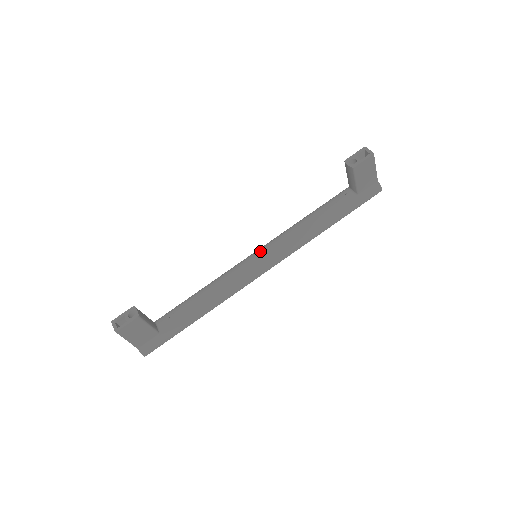
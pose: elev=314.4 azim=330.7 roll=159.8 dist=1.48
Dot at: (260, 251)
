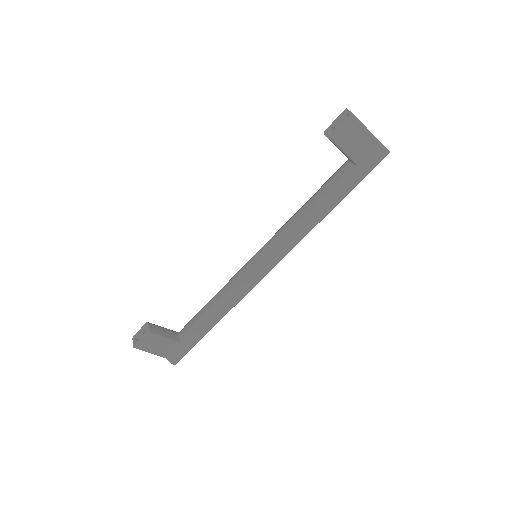
Dot at: (261, 250)
